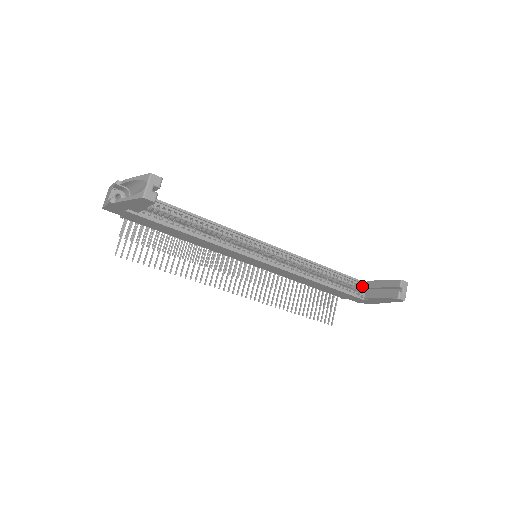
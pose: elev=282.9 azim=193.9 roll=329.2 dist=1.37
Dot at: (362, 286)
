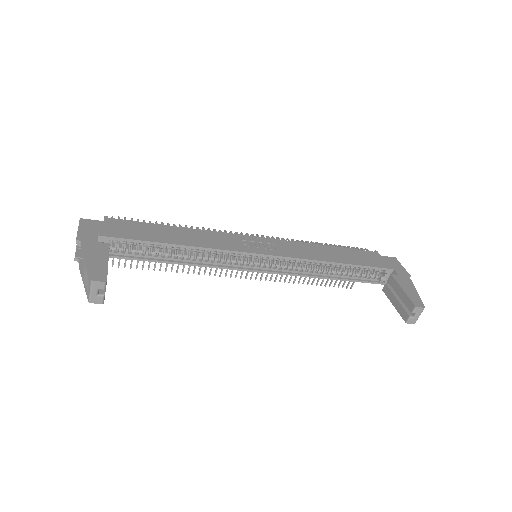
Dot at: (386, 273)
